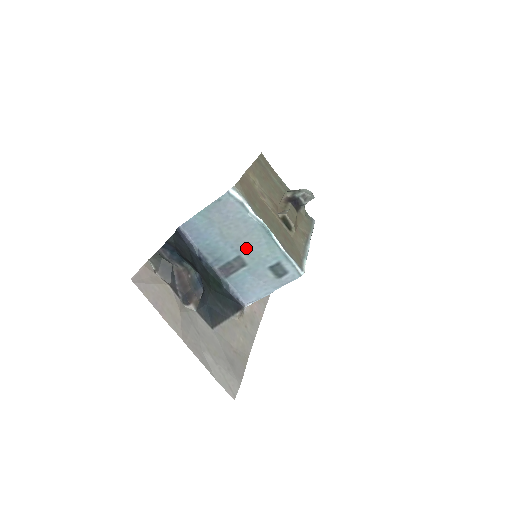
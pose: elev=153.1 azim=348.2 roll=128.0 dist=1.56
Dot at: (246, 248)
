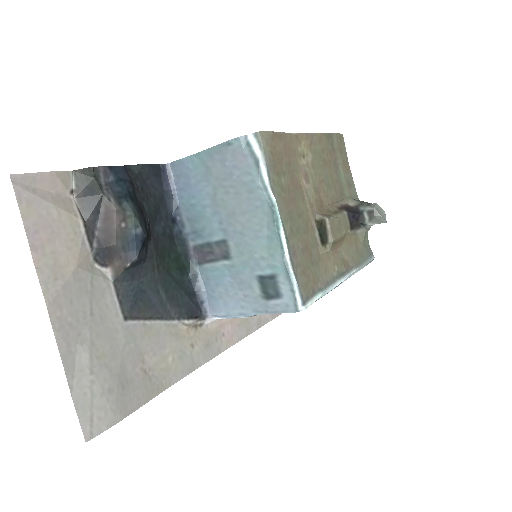
Dot at: (238, 232)
